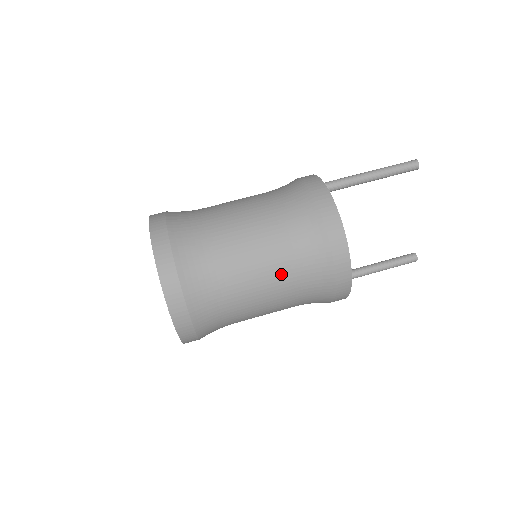
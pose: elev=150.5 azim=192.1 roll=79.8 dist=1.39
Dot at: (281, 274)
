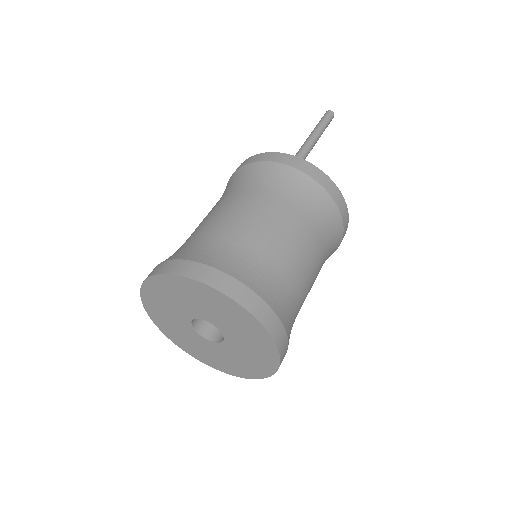
Dot at: (320, 263)
